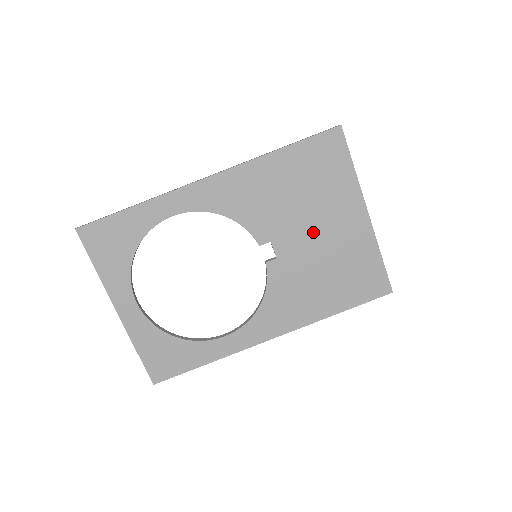
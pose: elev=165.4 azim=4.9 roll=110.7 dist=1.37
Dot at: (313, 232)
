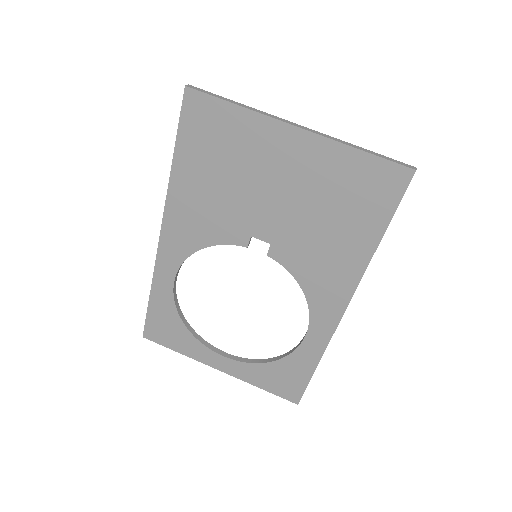
Dot at: (272, 195)
